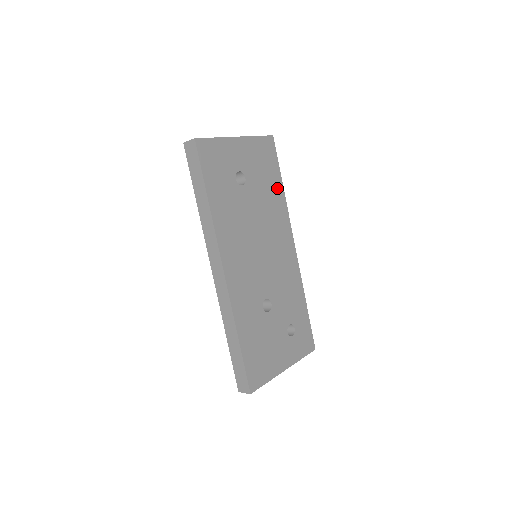
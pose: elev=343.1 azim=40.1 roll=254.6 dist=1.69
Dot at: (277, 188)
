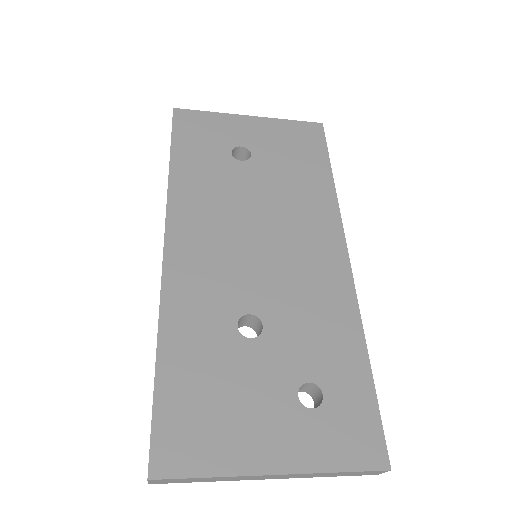
Dot at: (318, 176)
